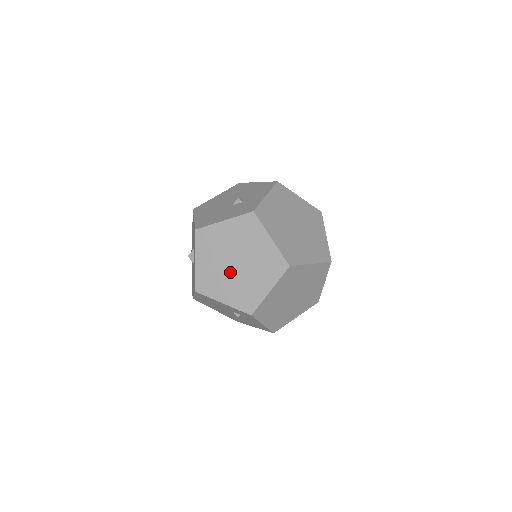
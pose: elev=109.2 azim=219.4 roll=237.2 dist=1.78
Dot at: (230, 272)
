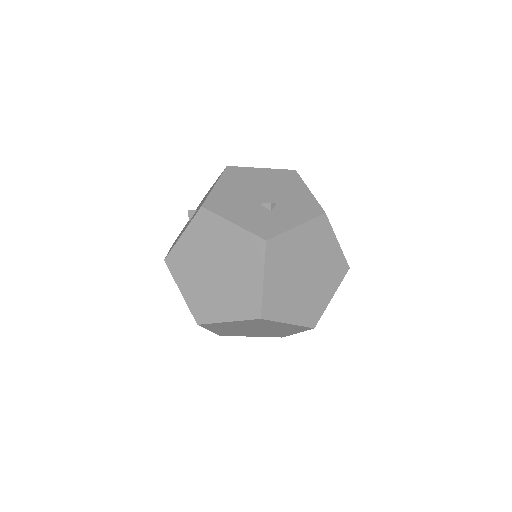
Dot at: (205, 273)
